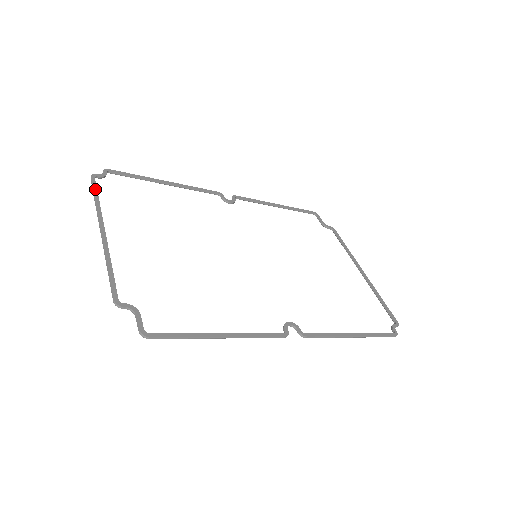
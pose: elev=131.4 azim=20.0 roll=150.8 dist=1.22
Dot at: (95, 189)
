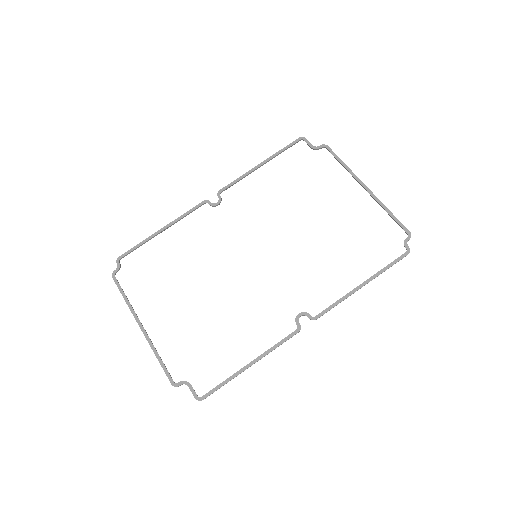
Dot at: (120, 288)
